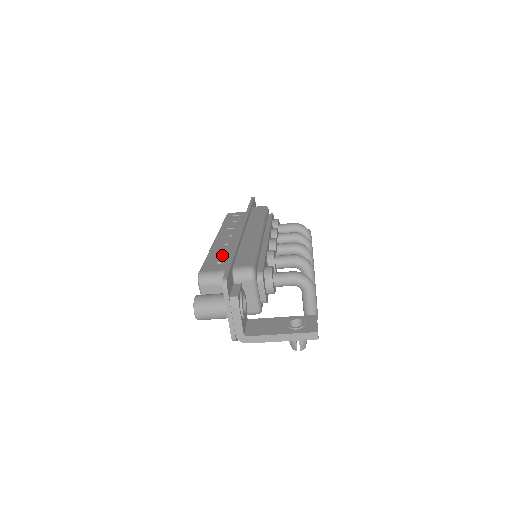
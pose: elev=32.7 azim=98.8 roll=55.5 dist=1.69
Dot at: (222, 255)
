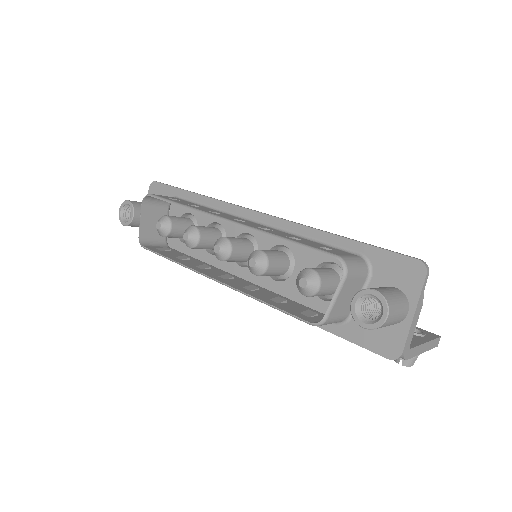
Dot at: (302, 239)
